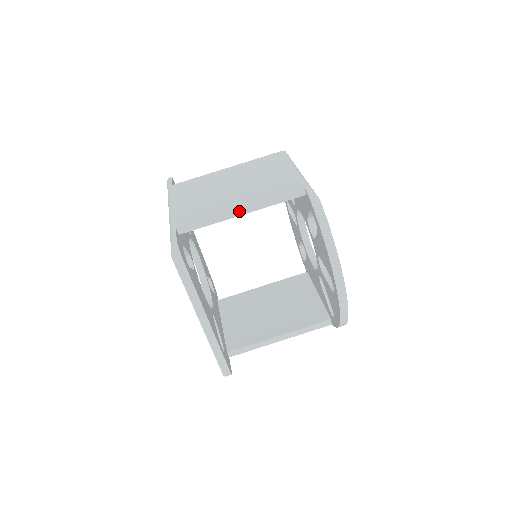
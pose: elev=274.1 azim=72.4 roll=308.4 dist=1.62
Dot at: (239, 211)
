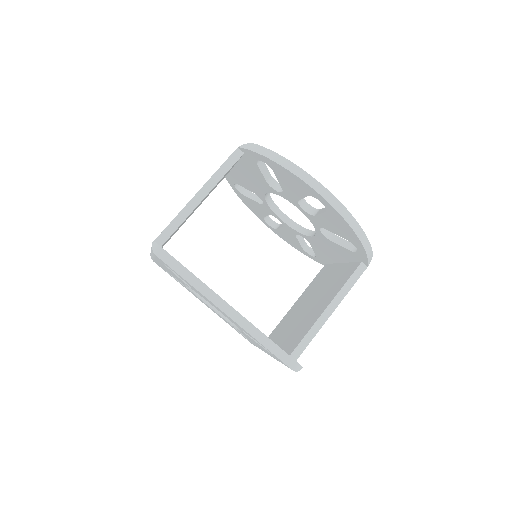
Dot at: (198, 198)
